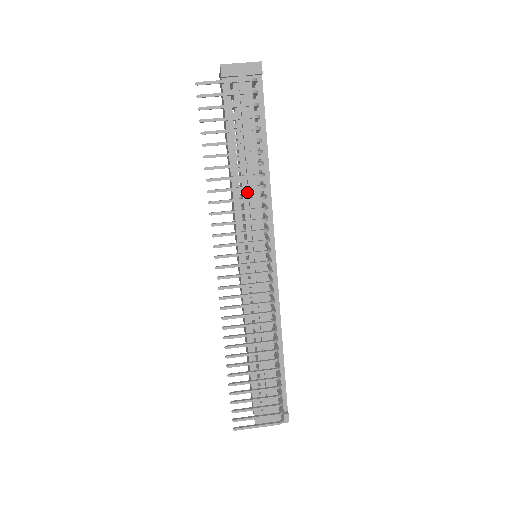
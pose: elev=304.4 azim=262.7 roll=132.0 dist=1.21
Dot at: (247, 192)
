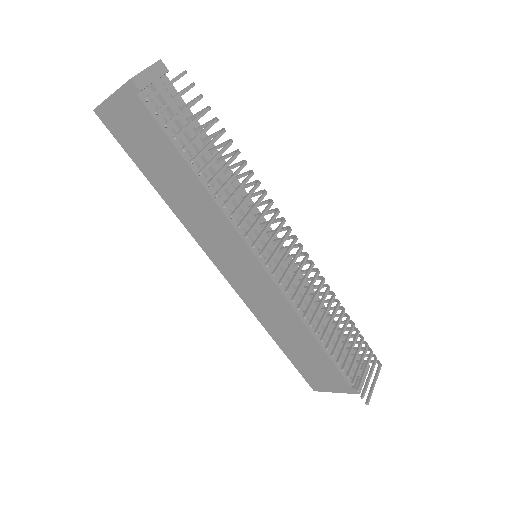
Dot at: (226, 196)
